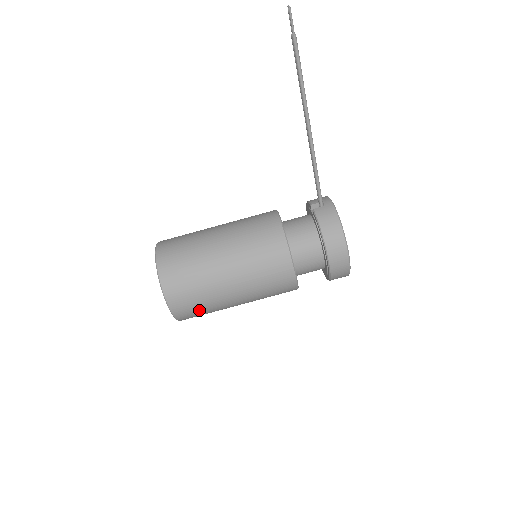
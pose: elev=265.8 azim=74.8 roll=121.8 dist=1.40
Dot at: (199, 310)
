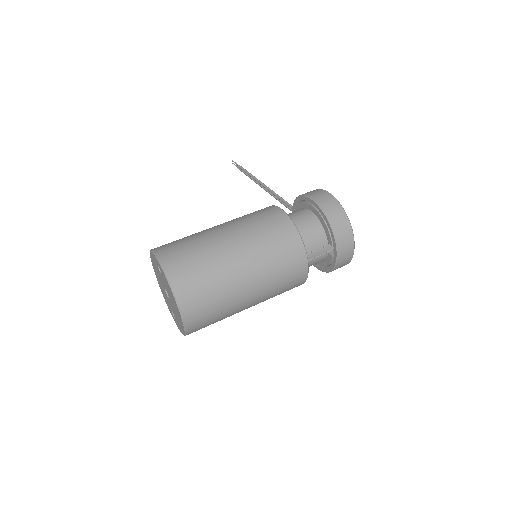
Dot at: (190, 257)
